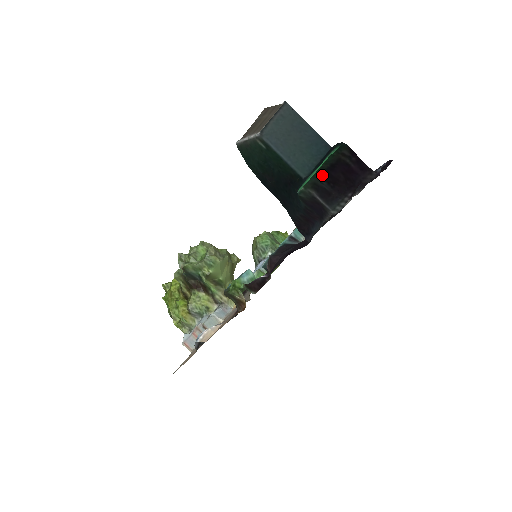
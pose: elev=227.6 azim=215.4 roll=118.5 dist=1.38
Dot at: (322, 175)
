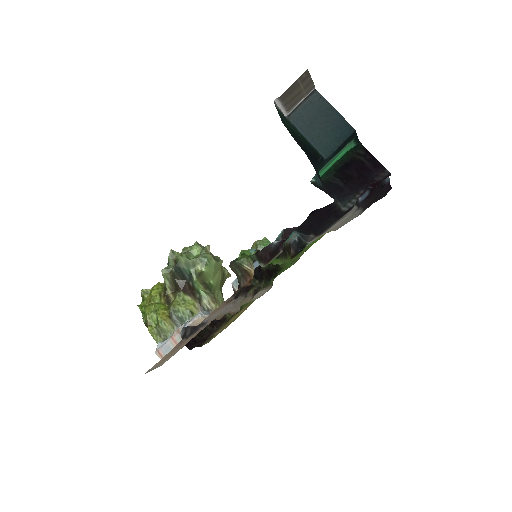
Dot at: (335, 173)
